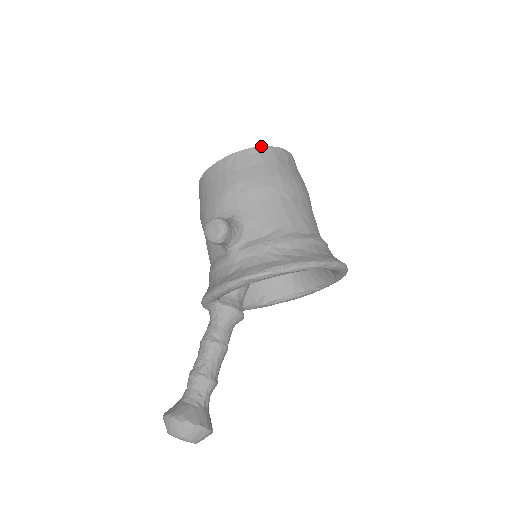
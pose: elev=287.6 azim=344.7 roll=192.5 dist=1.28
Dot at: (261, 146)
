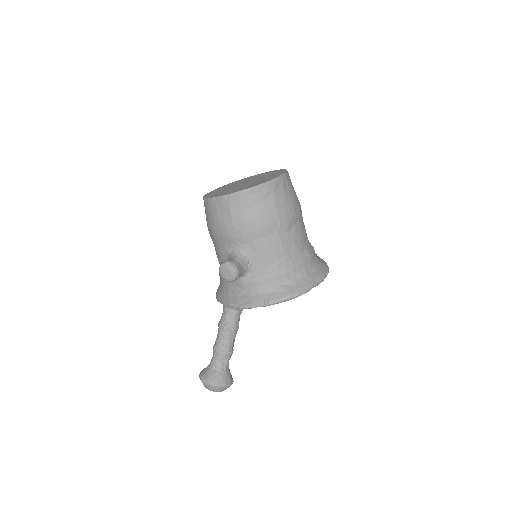
Dot at: (260, 184)
